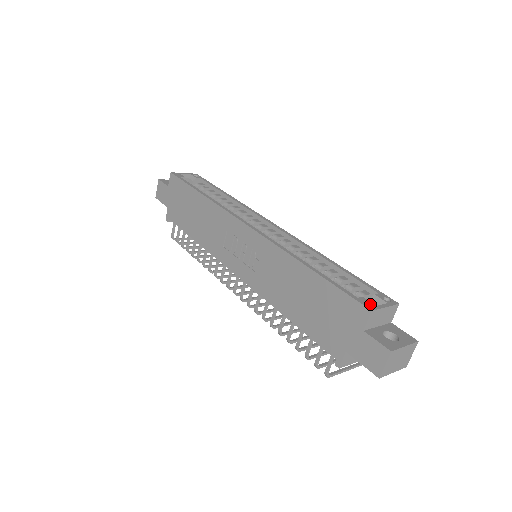
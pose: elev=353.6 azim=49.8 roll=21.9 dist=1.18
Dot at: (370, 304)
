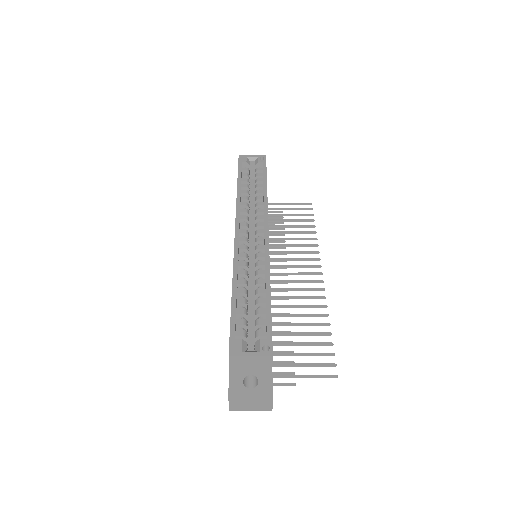
Dot at: (237, 349)
